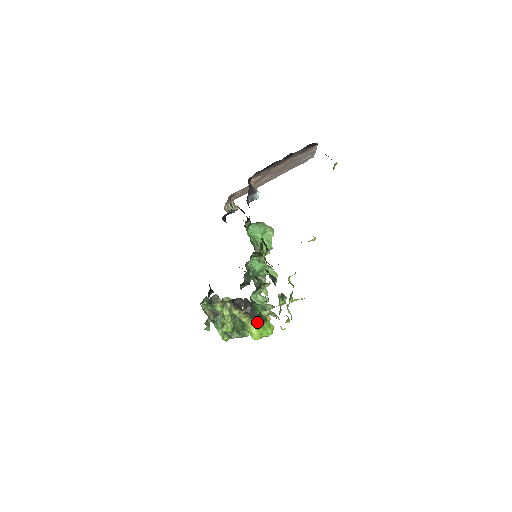
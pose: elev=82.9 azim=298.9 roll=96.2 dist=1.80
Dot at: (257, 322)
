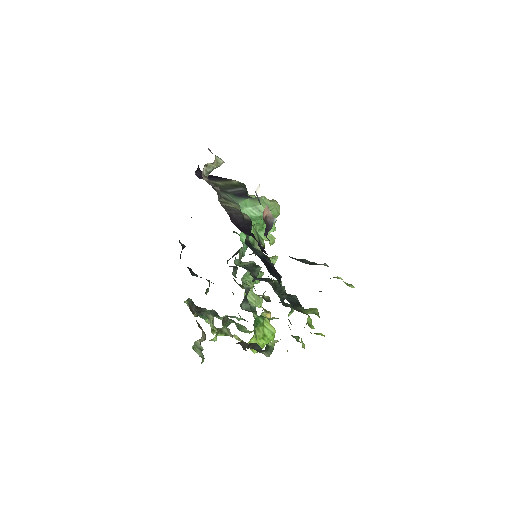
Dot at: occluded
